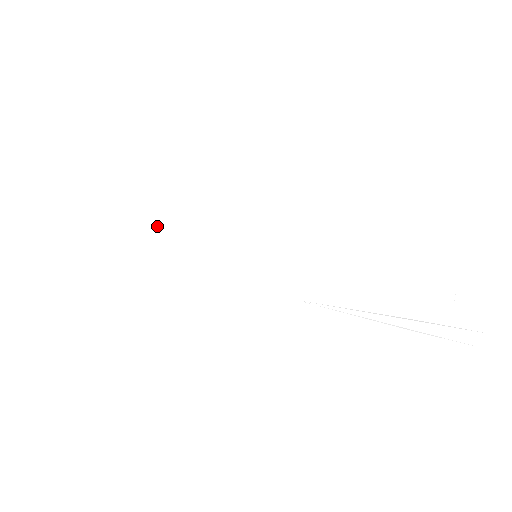
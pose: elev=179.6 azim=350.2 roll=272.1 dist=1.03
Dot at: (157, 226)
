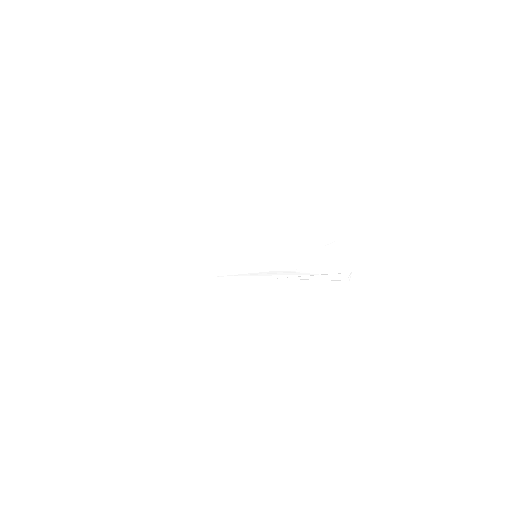
Dot at: (195, 247)
